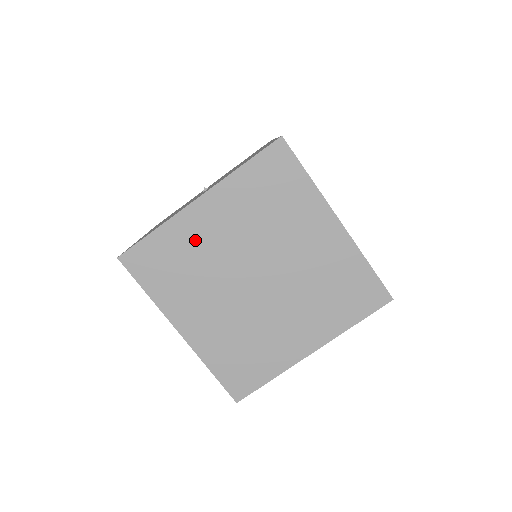
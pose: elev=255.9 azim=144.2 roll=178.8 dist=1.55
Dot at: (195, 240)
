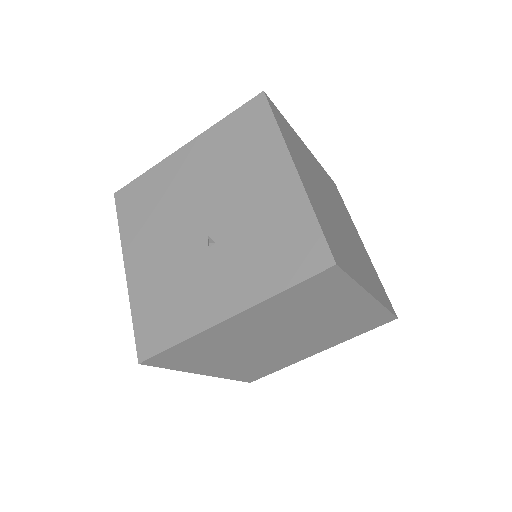
Dot at: (223, 338)
